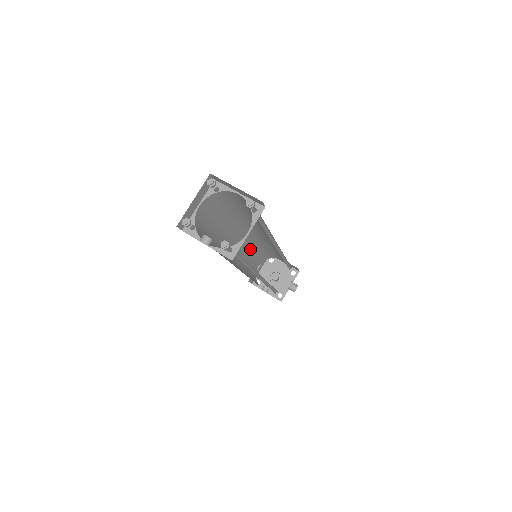
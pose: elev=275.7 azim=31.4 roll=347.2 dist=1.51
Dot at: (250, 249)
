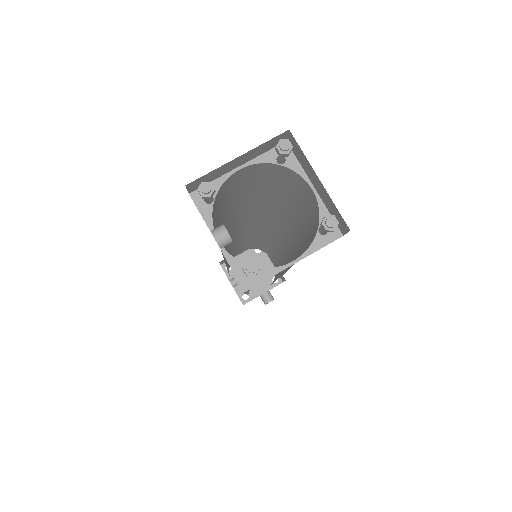
Dot at: (249, 235)
